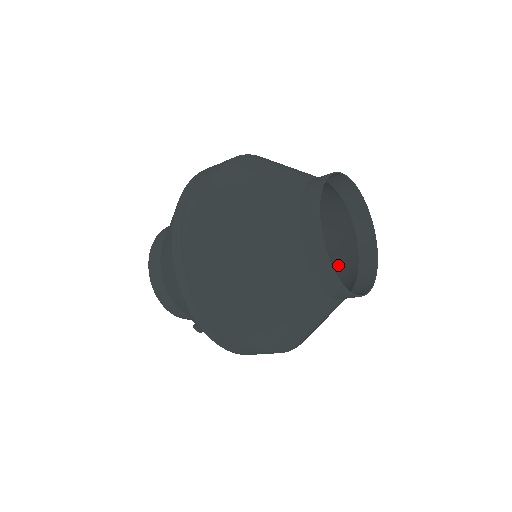
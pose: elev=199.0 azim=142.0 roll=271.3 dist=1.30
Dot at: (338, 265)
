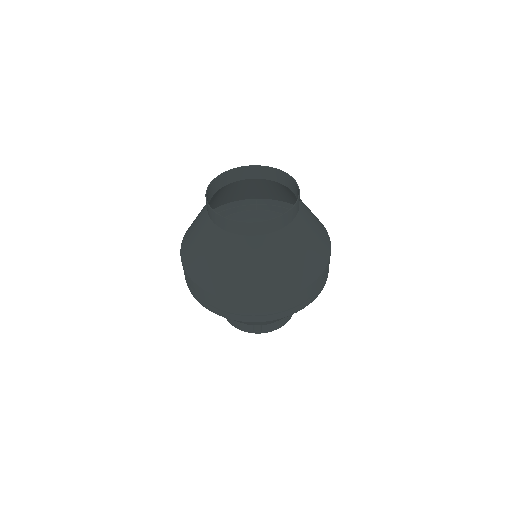
Dot at: (315, 225)
